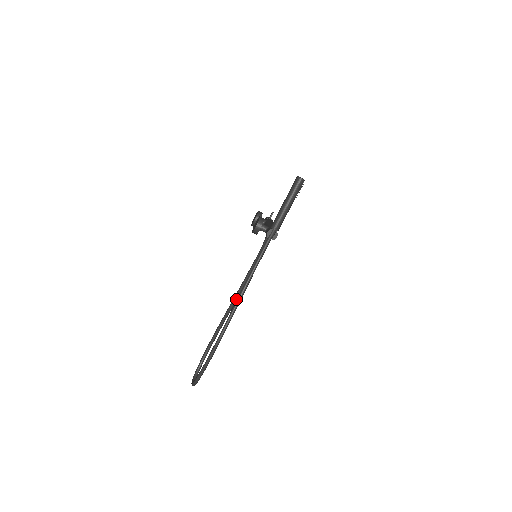
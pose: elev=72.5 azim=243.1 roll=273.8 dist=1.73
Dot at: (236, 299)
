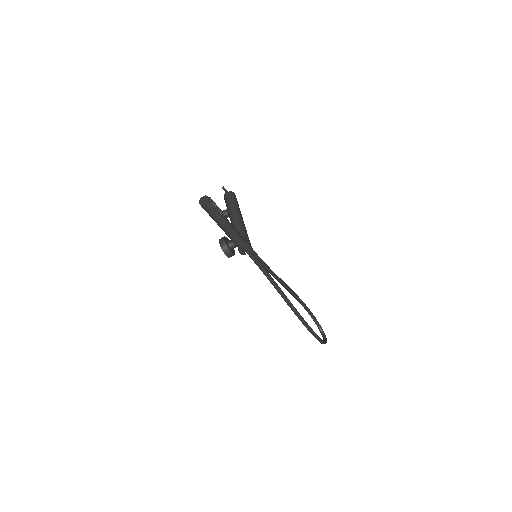
Dot at: (283, 284)
